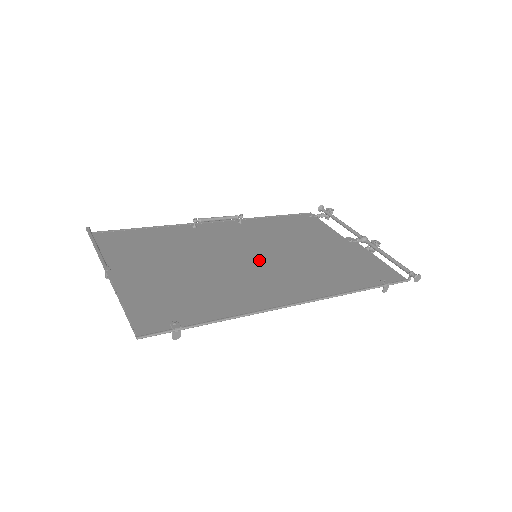
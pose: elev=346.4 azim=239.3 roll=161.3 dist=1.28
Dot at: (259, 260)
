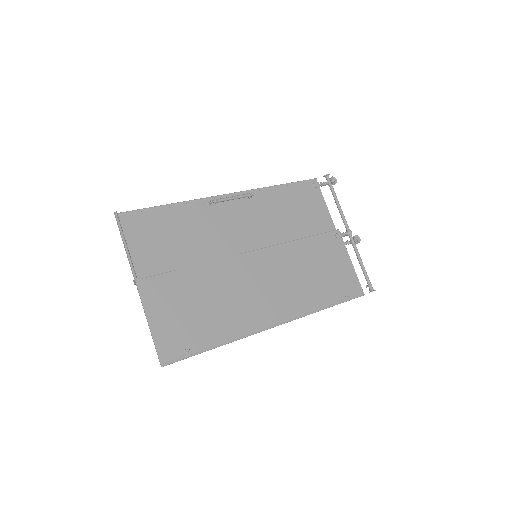
Dot at: (258, 267)
